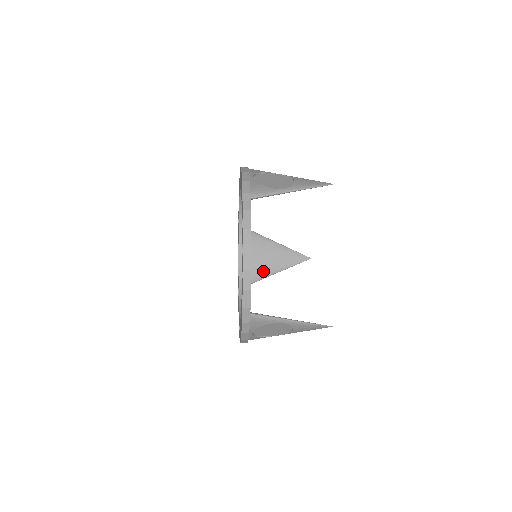
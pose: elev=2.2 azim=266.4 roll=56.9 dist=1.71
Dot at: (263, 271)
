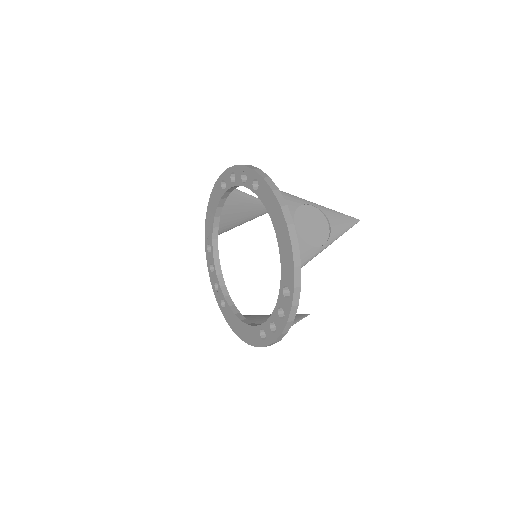
Dot at: (234, 224)
